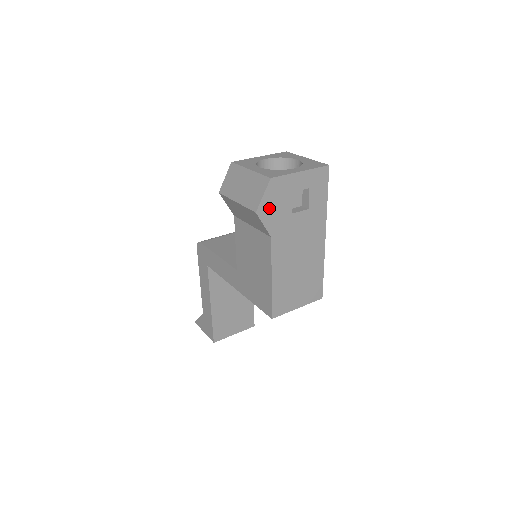
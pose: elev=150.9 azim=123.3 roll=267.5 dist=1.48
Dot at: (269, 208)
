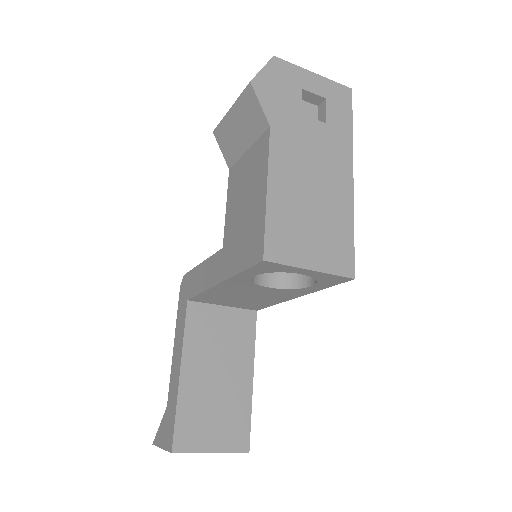
Dot at: (269, 88)
